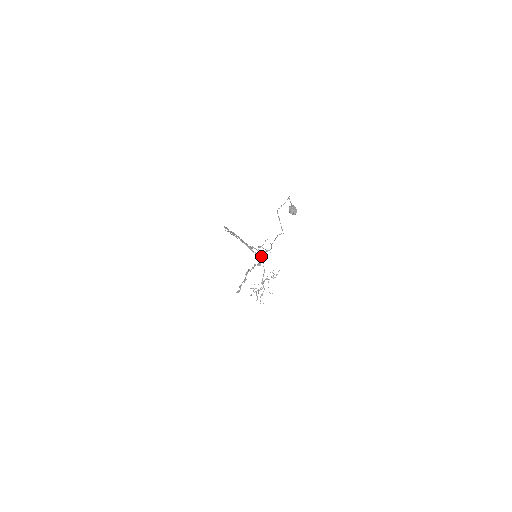
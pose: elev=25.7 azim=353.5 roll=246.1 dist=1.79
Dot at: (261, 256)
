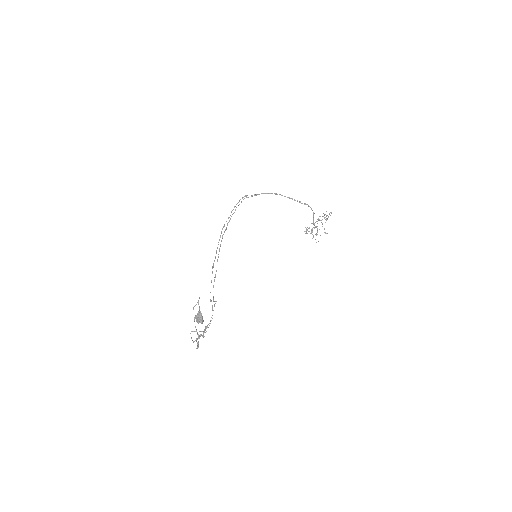
Dot at: occluded
